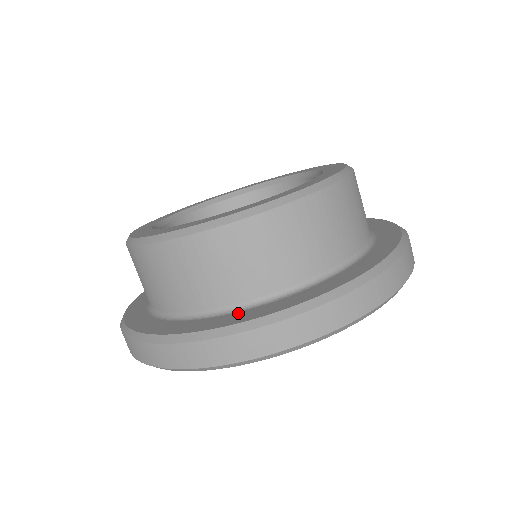
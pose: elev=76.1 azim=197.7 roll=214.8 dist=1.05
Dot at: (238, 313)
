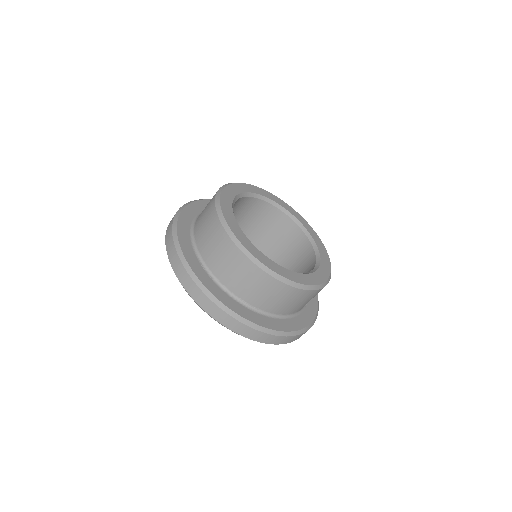
Dot at: (301, 316)
